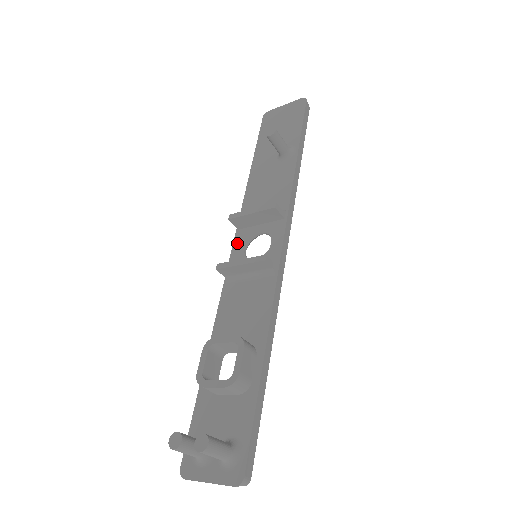
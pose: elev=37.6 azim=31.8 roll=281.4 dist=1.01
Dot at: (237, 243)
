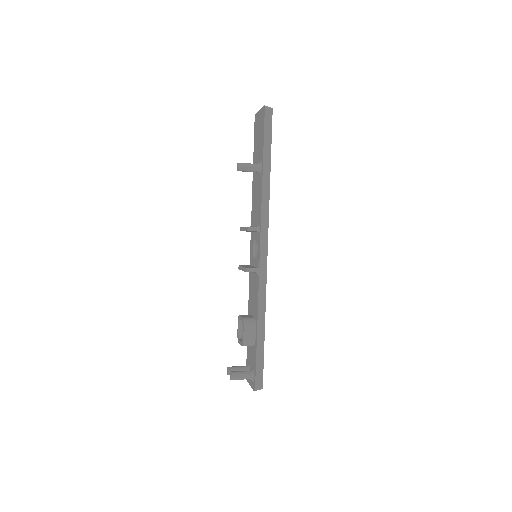
Dot at: (251, 243)
